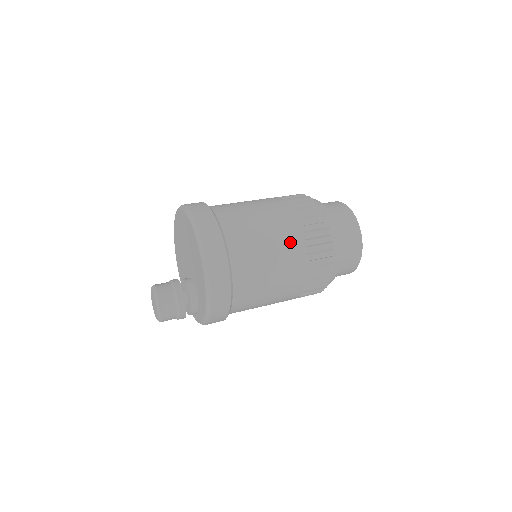
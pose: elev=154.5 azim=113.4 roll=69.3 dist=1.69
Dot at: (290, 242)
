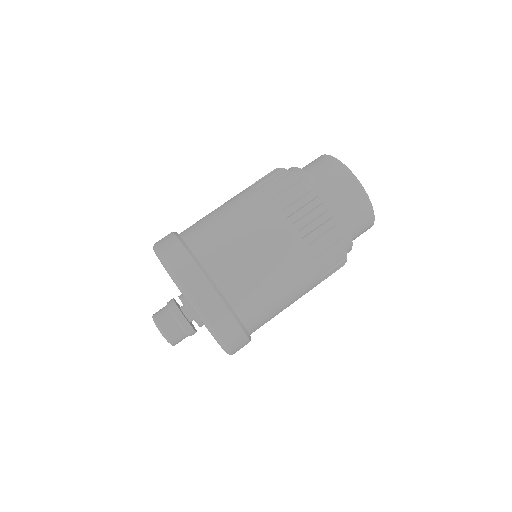
Dot at: (306, 289)
